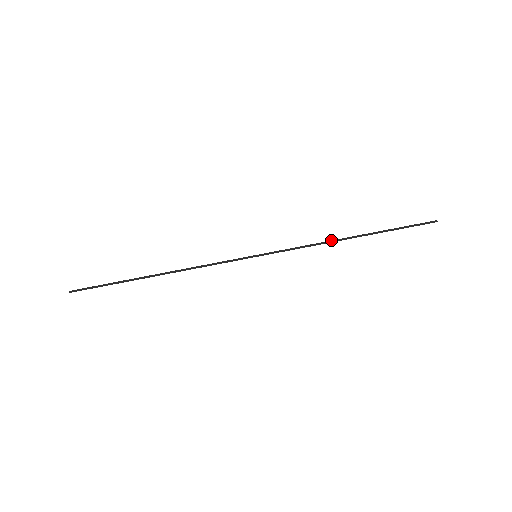
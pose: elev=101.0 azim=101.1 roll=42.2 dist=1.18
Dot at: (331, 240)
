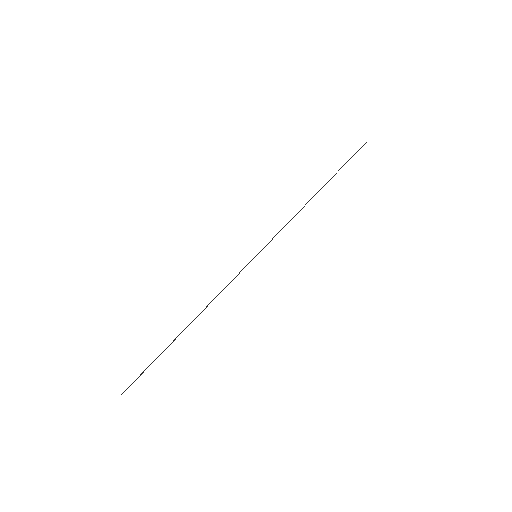
Dot at: occluded
